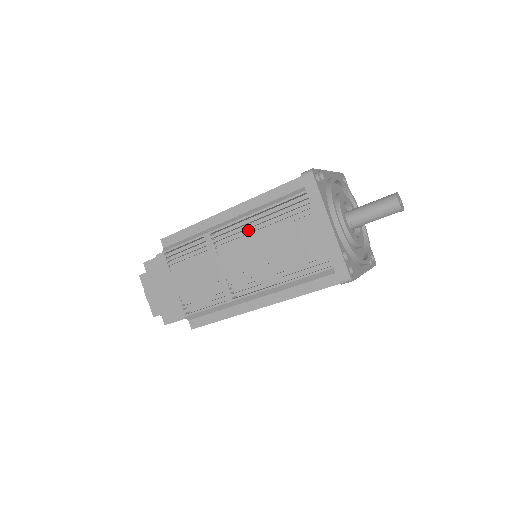
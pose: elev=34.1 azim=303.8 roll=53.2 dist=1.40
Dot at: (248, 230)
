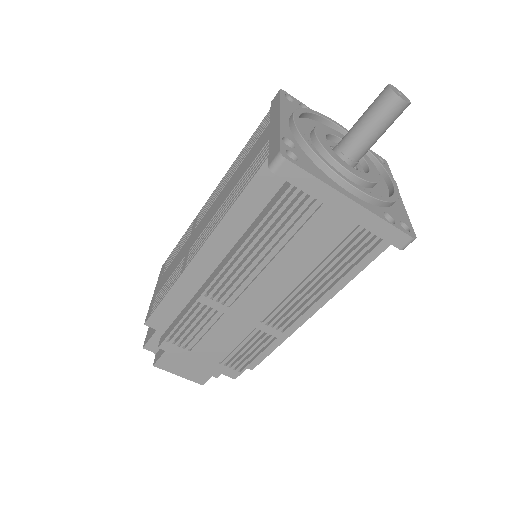
Dot at: (246, 264)
